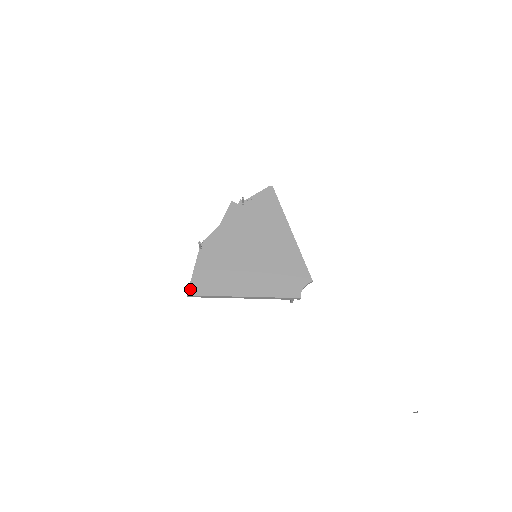
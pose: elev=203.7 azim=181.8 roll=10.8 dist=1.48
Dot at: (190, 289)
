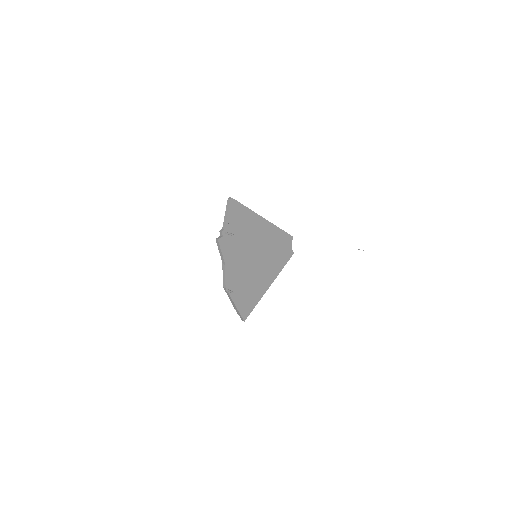
Dot at: (243, 317)
